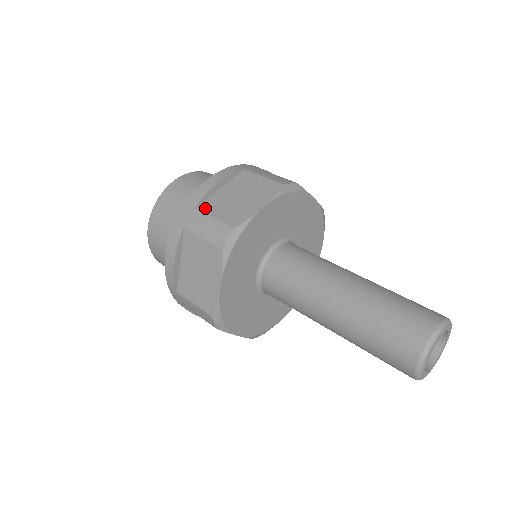
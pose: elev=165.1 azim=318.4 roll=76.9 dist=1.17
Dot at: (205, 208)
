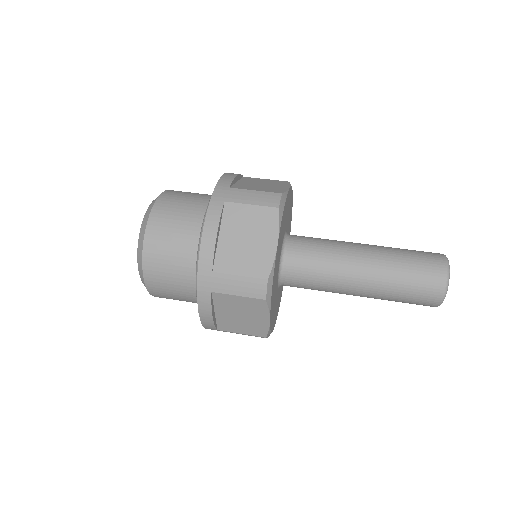
Dot at: (222, 267)
